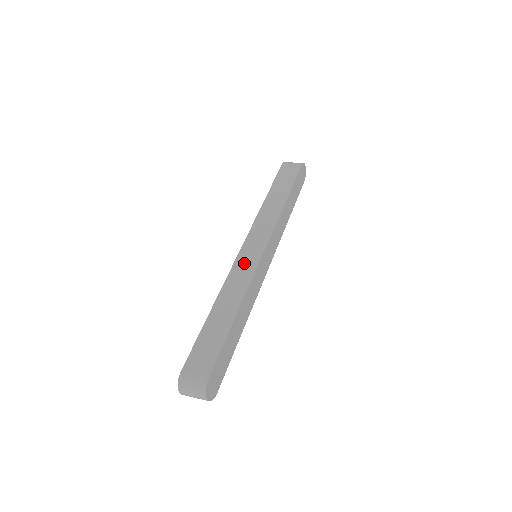
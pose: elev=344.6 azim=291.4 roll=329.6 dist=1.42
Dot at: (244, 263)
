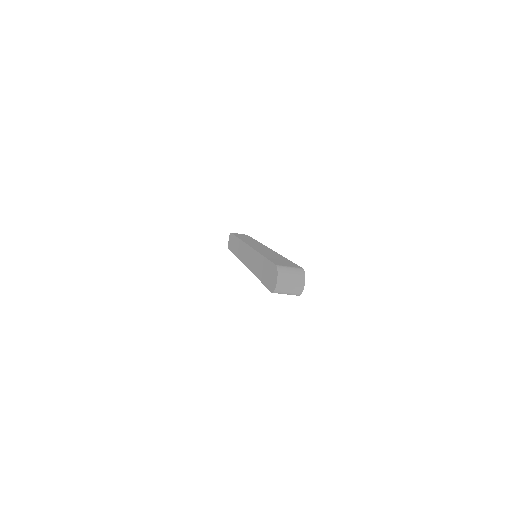
Dot at: (260, 248)
